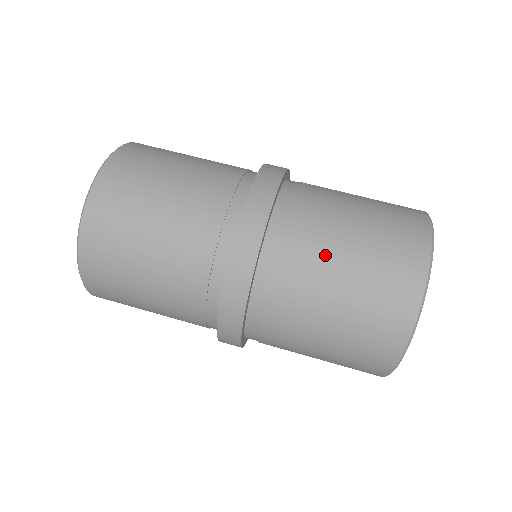
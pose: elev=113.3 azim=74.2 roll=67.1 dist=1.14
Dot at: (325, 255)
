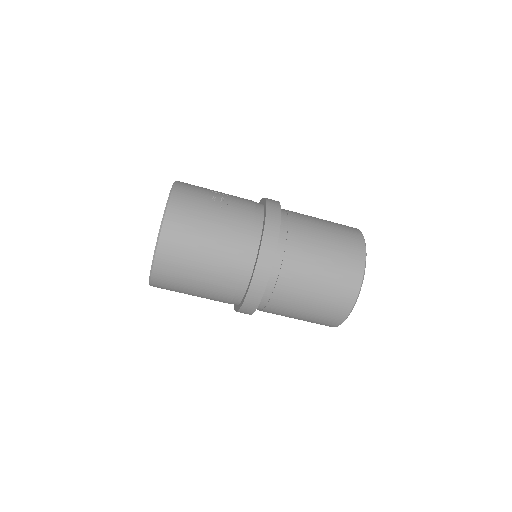
Dot at: (286, 315)
